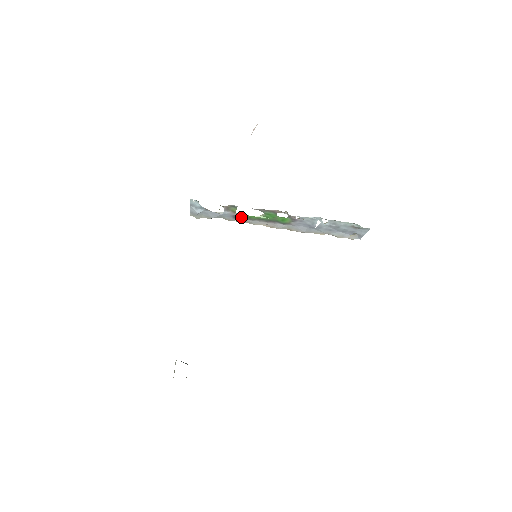
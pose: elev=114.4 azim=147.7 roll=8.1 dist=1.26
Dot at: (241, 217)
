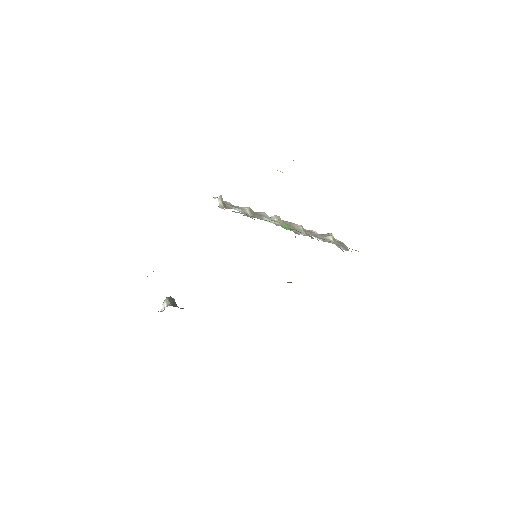
Dot at: (254, 216)
